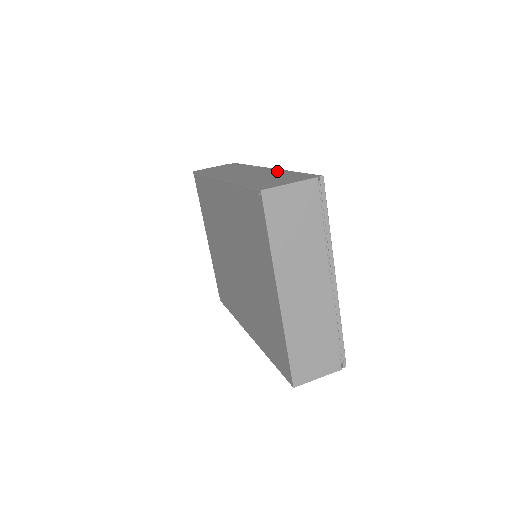
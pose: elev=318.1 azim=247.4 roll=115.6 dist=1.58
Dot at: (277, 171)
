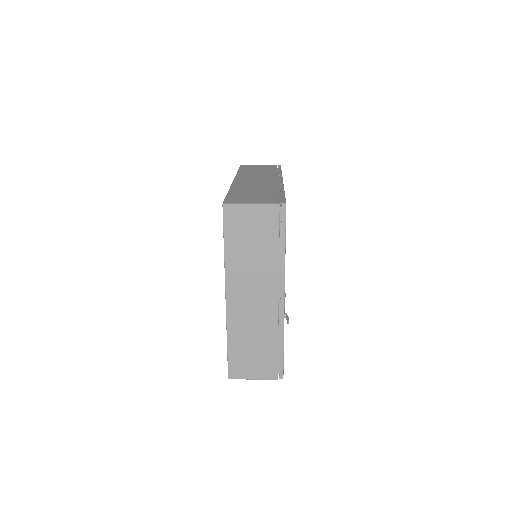
Dot at: (276, 186)
